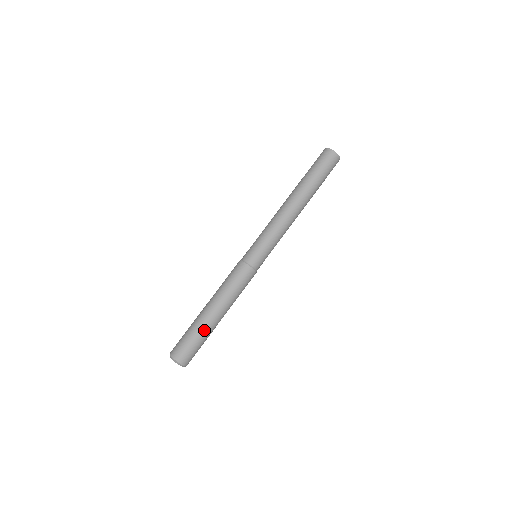
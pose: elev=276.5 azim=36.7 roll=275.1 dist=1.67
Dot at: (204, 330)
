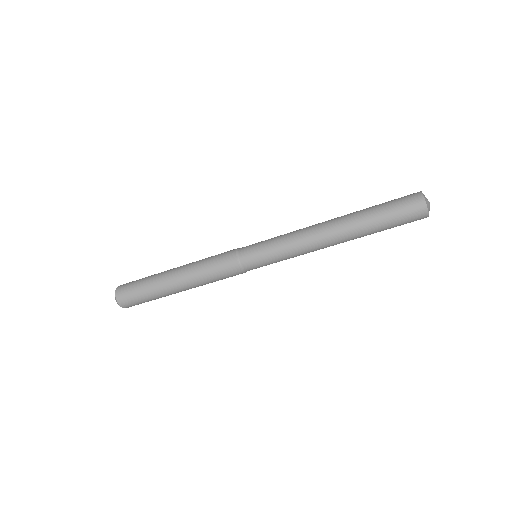
Dot at: occluded
